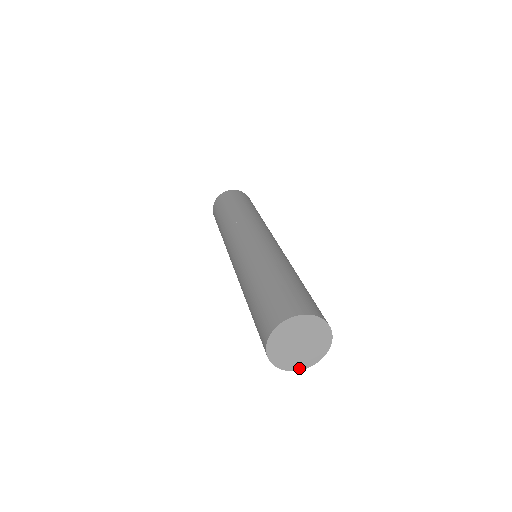
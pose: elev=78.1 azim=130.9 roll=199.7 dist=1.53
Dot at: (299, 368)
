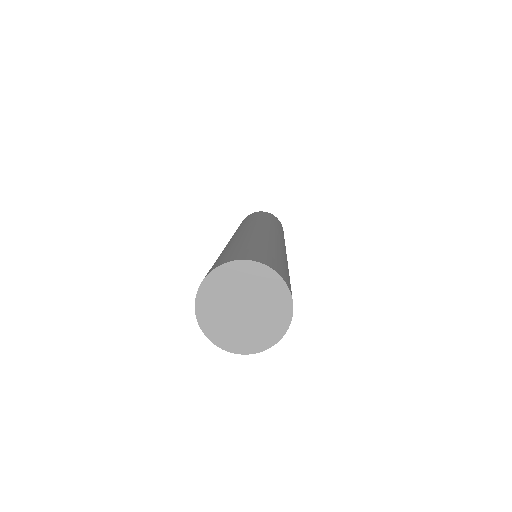
Dot at: (221, 344)
